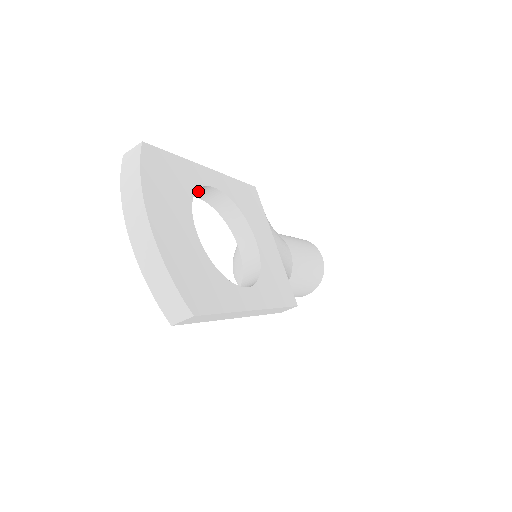
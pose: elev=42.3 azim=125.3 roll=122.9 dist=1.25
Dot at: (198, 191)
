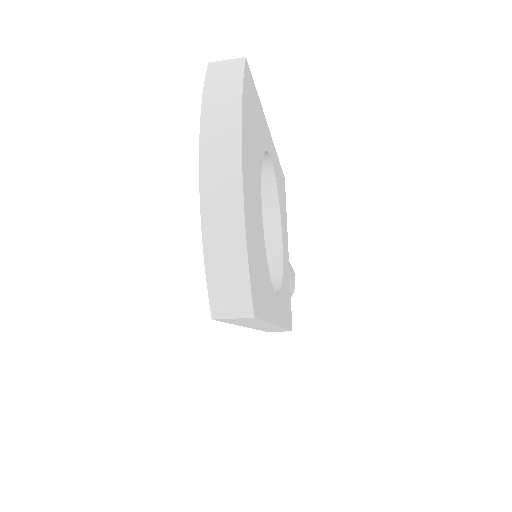
Dot at: occluded
